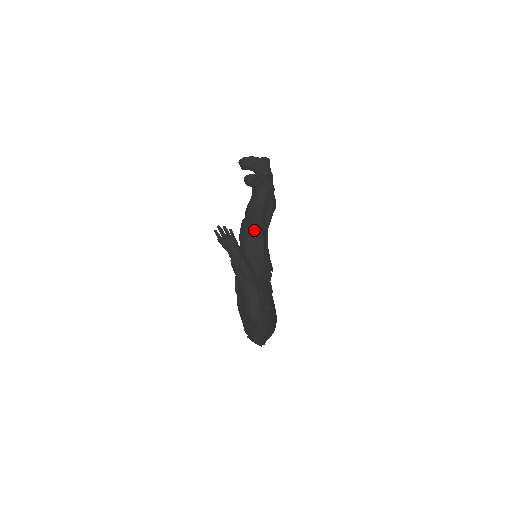
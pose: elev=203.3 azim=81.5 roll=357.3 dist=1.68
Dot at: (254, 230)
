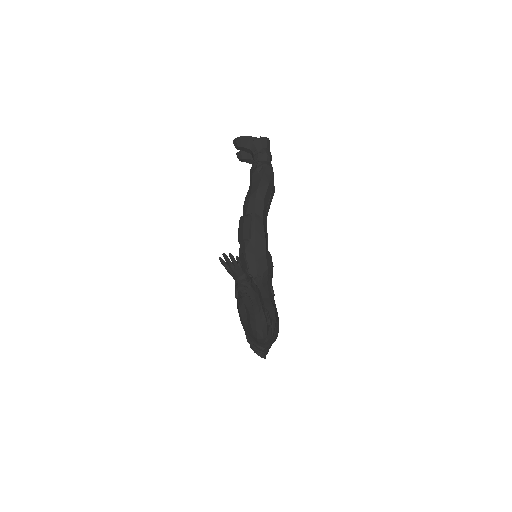
Dot at: (255, 233)
